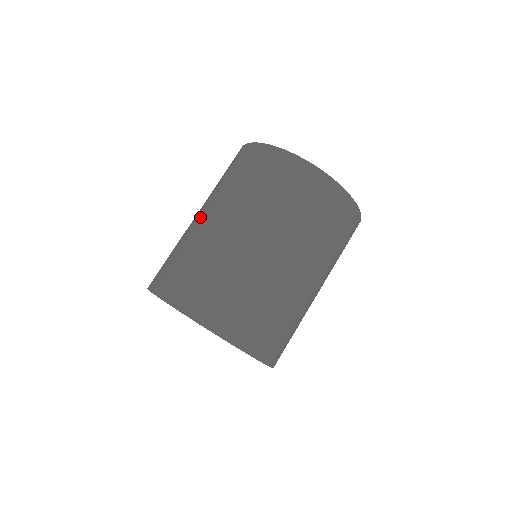
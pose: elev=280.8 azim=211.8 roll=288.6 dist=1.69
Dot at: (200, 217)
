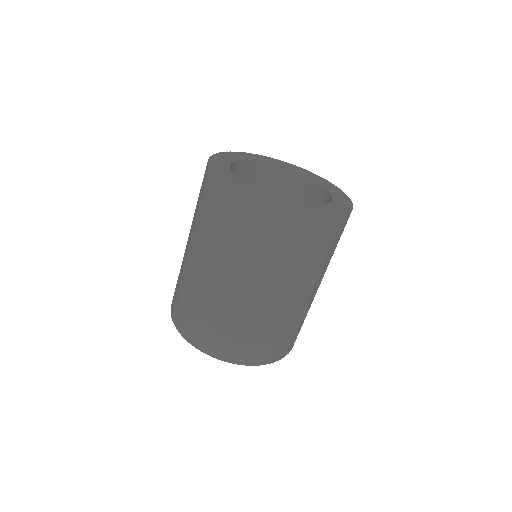
Dot at: (188, 252)
